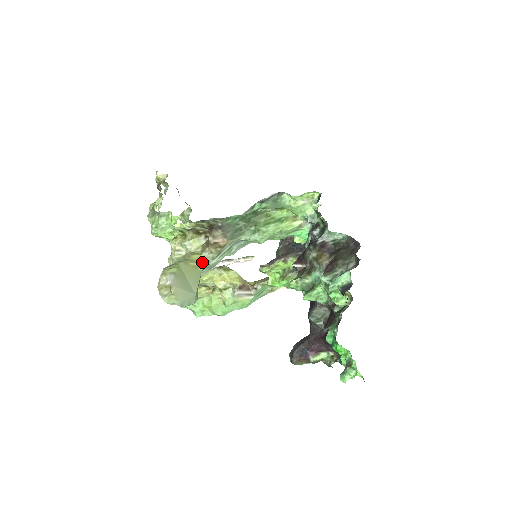
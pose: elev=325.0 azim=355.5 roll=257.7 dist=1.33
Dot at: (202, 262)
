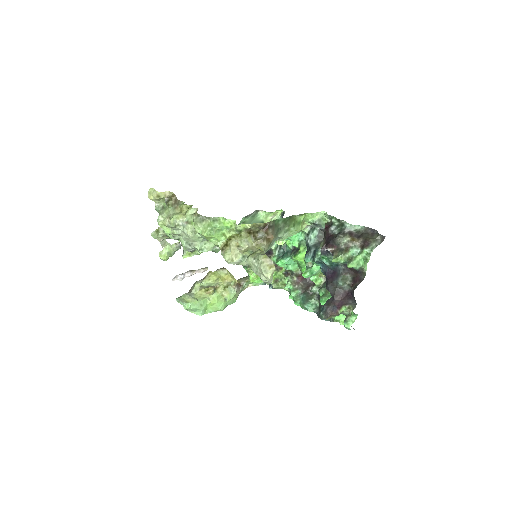
Dot at: occluded
